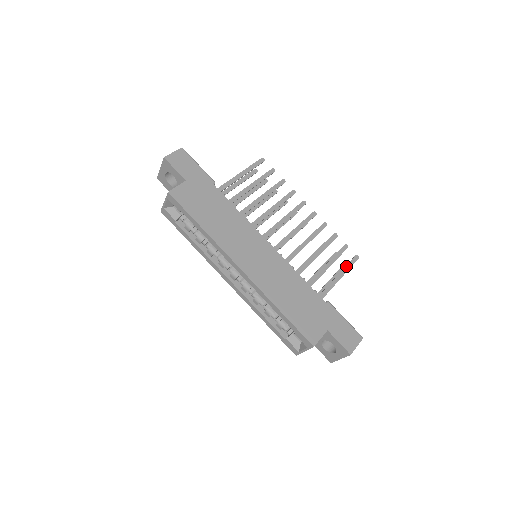
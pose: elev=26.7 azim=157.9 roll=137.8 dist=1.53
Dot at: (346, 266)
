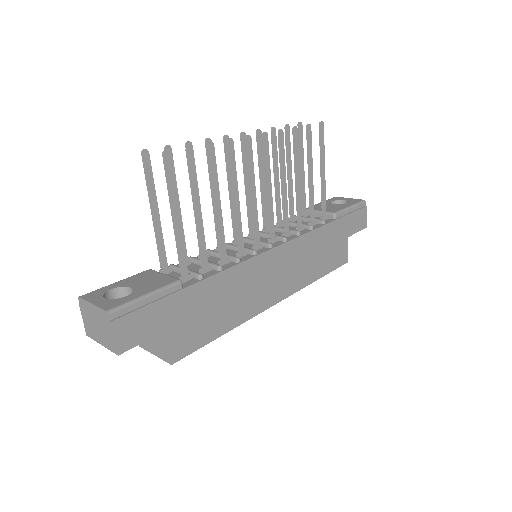
Dot at: (321, 152)
